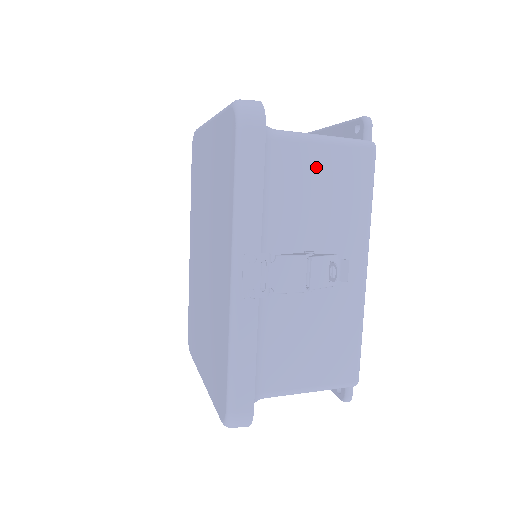
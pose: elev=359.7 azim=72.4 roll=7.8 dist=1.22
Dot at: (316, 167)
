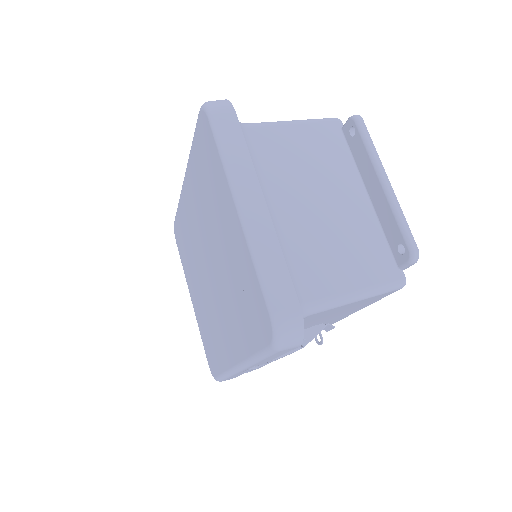
Dot at: (337, 310)
